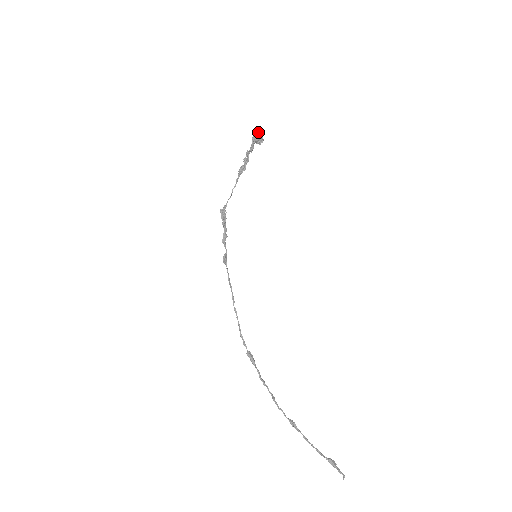
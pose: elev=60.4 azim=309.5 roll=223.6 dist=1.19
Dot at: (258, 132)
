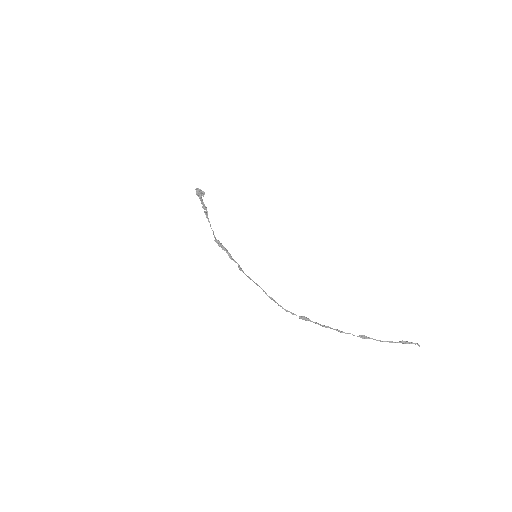
Dot at: (198, 189)
